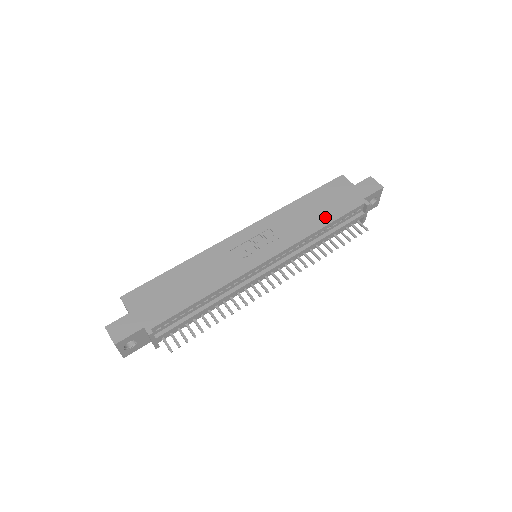
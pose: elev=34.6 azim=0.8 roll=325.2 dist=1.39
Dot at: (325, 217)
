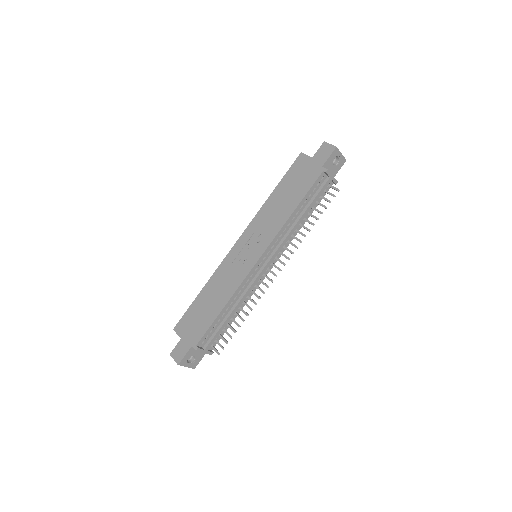
Dot at: (294, 200)
